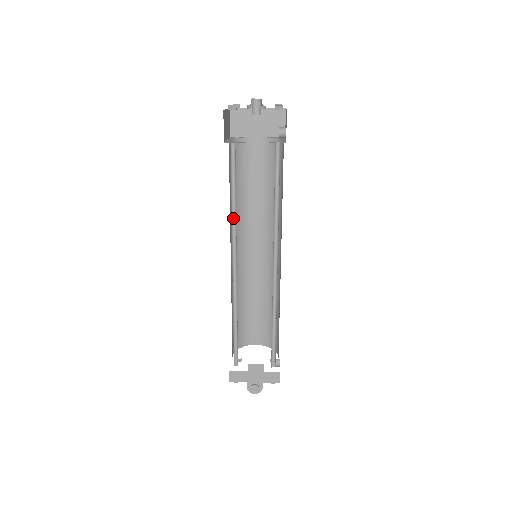
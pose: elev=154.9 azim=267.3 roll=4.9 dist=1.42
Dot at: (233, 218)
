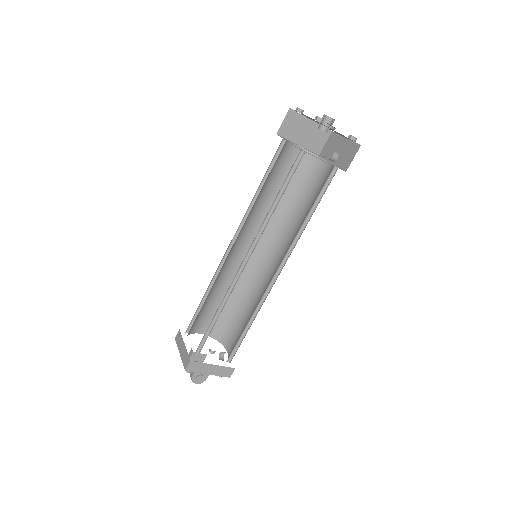
Dot at: (265, 219)
